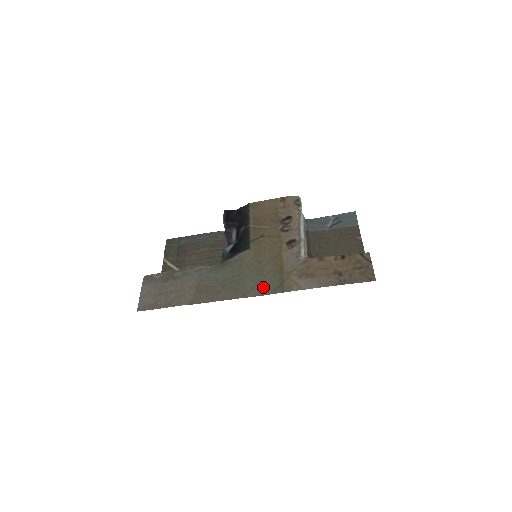
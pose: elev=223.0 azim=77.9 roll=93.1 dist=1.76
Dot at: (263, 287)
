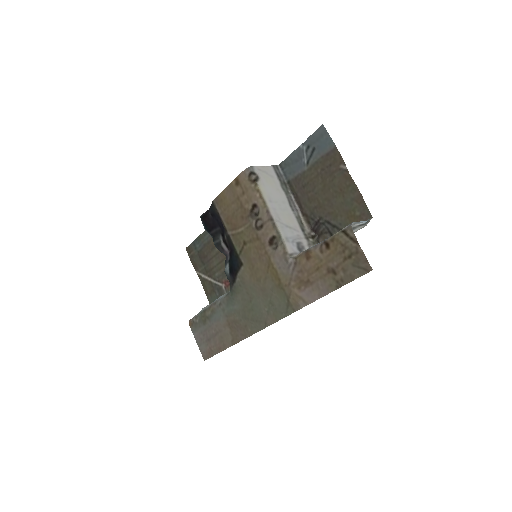
Dot at: (275, 310)
